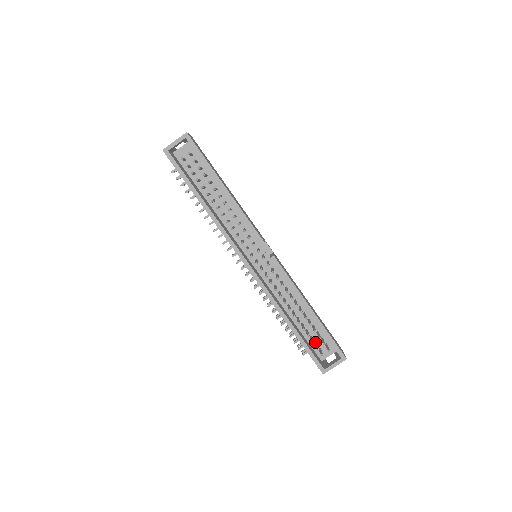
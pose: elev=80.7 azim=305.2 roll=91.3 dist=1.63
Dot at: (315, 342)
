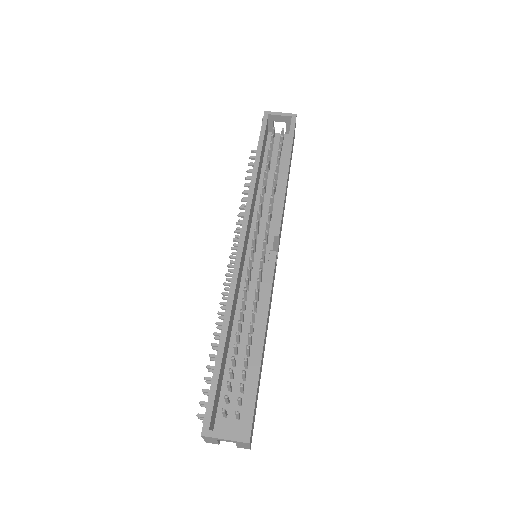
Dot at: (229, 399)
